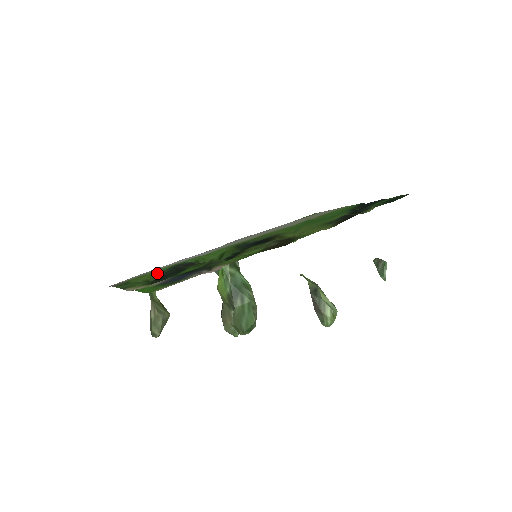
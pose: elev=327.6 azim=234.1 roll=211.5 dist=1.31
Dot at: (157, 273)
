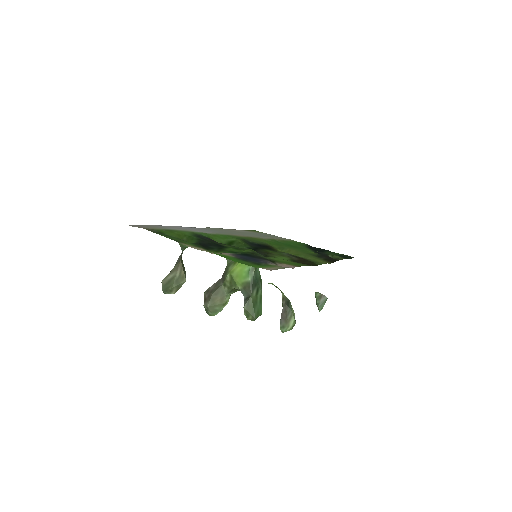
Dot at: (187, 236)
